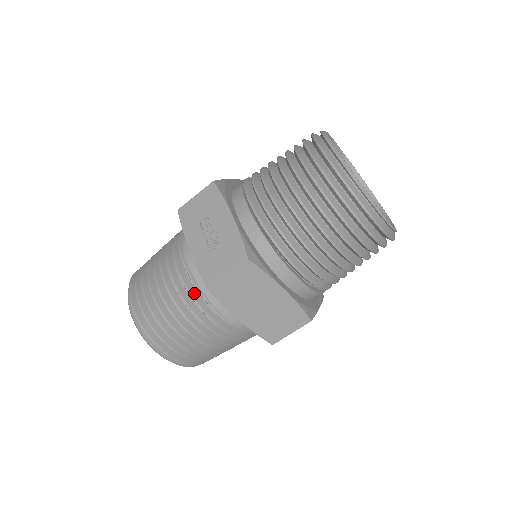
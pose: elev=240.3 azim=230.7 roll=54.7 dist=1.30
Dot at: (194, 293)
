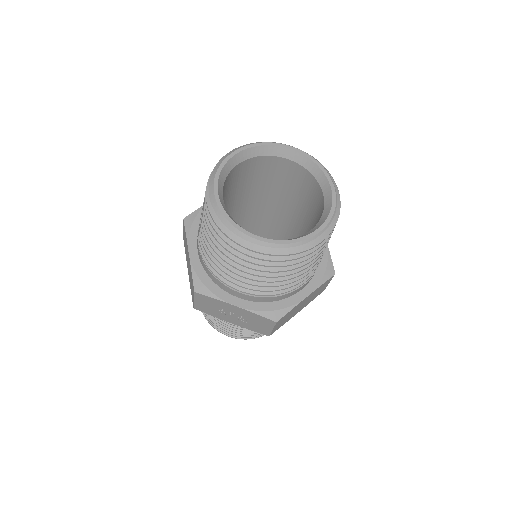
Dot at: occluded
